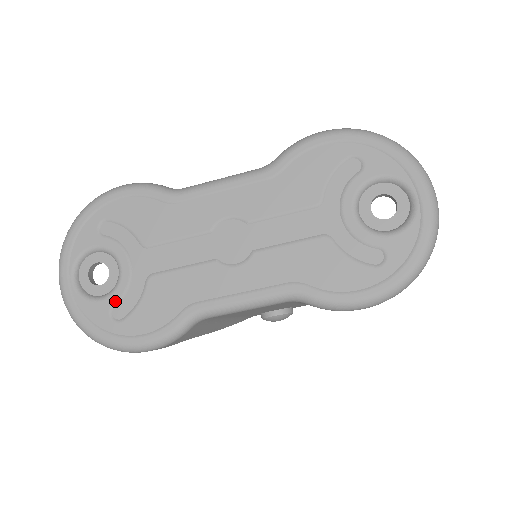
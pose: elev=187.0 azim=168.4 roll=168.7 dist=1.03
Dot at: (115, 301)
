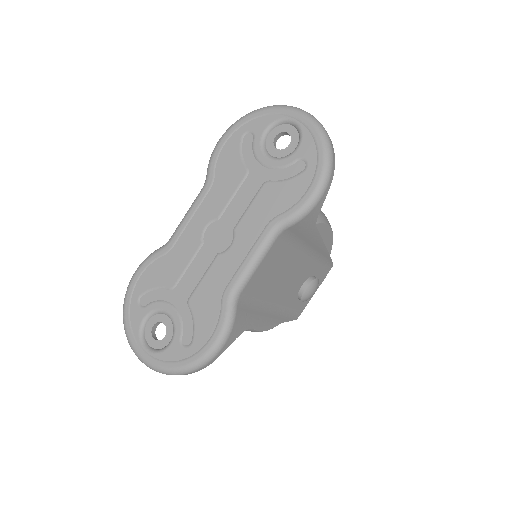
Dot at: (179, 335)
